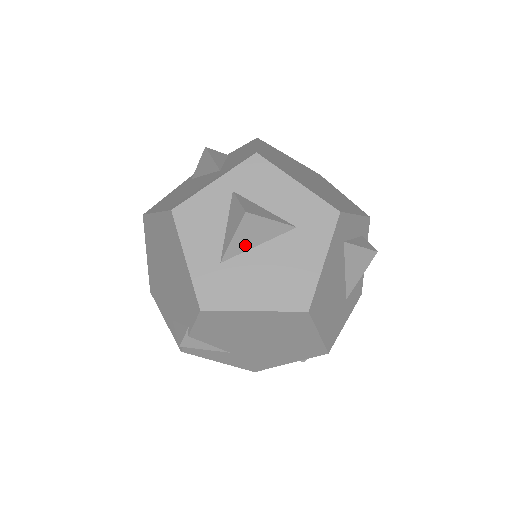
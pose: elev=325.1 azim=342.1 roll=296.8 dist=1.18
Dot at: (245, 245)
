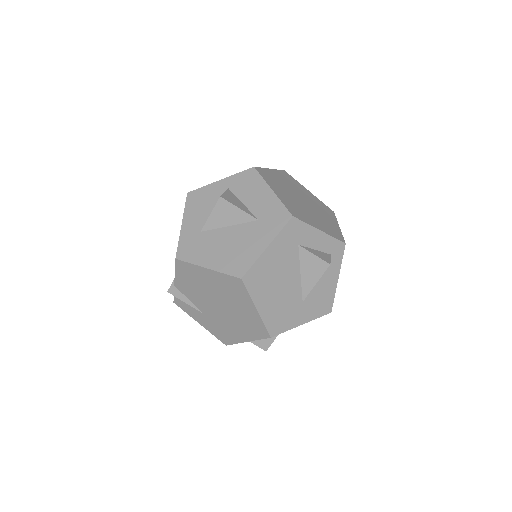
Dot at: (219, 223)
